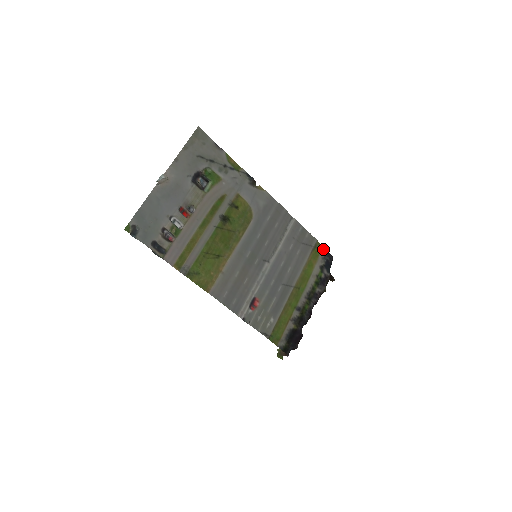
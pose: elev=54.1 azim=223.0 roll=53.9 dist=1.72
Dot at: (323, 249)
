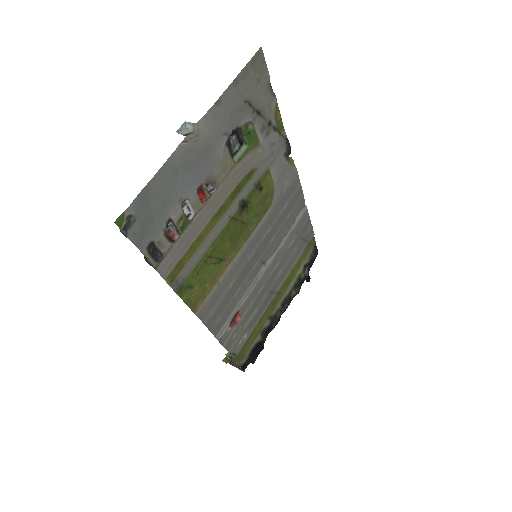
Dot at: (314, 244)
